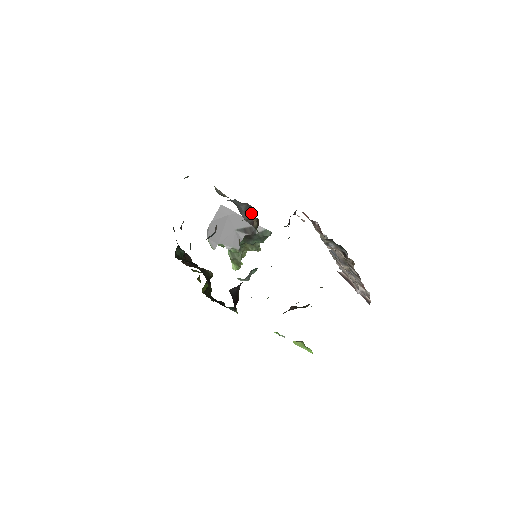
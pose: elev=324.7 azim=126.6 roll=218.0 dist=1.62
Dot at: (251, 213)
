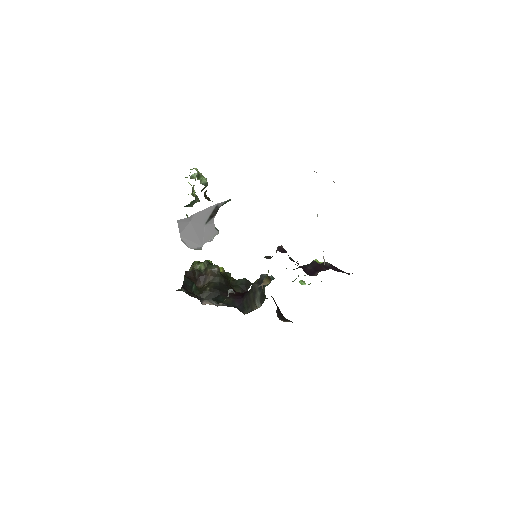
Dot at: occluded
